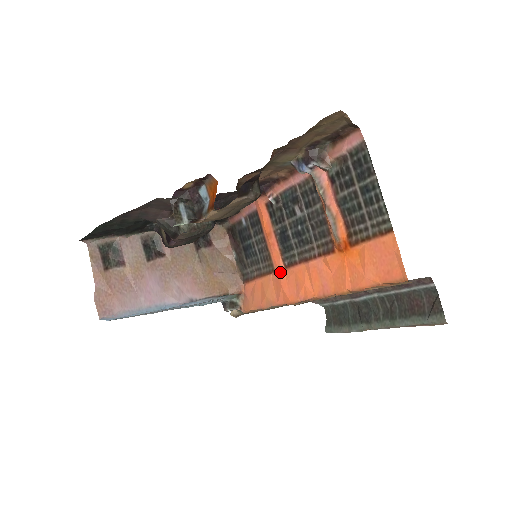
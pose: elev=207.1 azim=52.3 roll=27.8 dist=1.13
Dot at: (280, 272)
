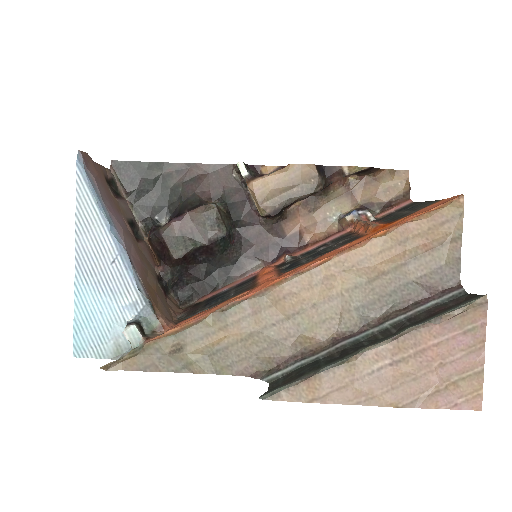
Dot at: (269, 279)
